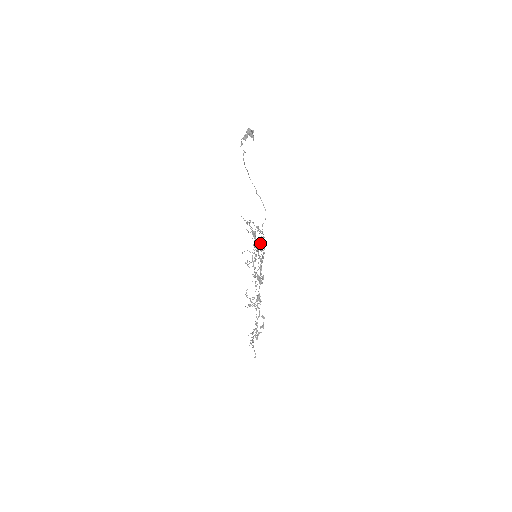
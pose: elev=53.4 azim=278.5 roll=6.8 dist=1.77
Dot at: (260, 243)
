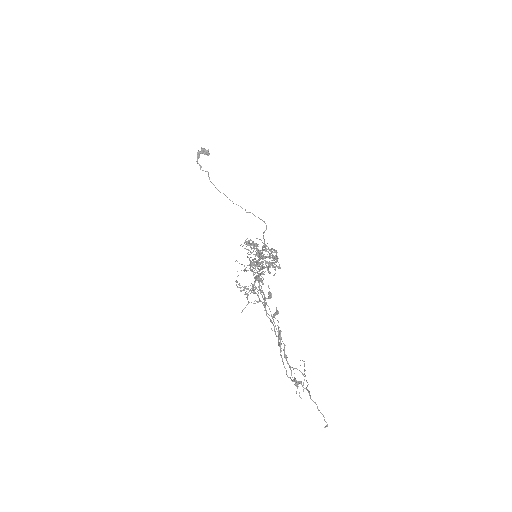
Dot at: (264, 250)
